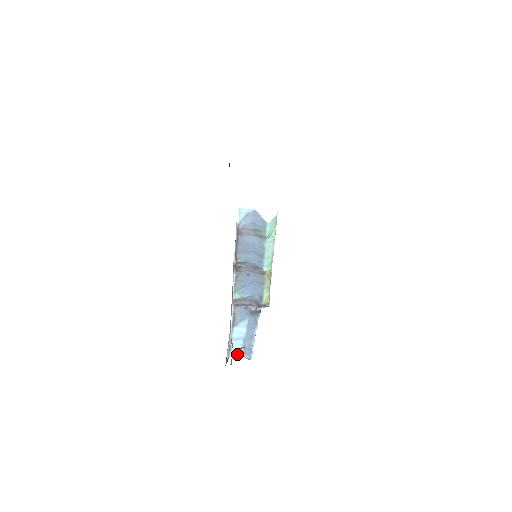
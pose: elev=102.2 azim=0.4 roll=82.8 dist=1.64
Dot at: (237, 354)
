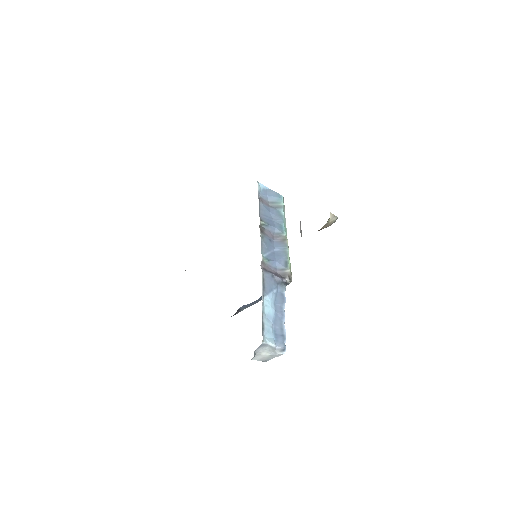
Dot at: (270, 340)
